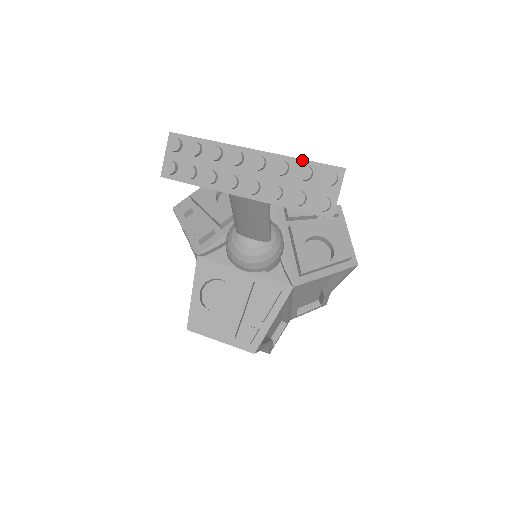
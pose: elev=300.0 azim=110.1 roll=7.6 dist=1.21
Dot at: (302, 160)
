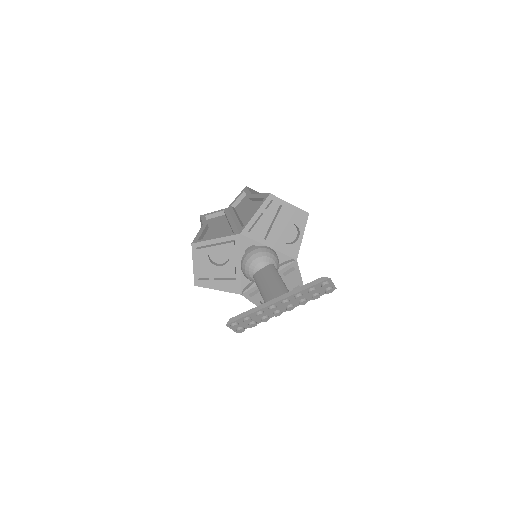
Dot at: (306, 289)
